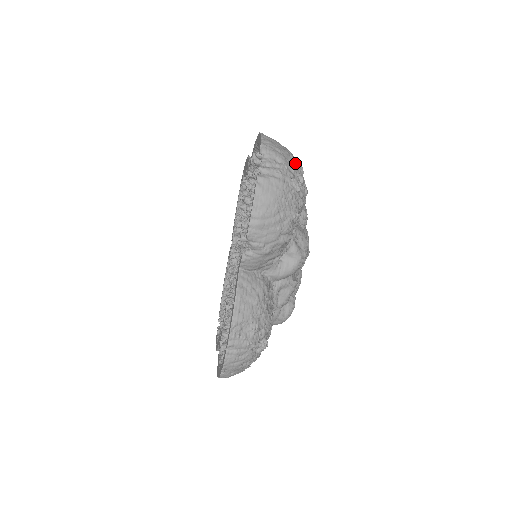
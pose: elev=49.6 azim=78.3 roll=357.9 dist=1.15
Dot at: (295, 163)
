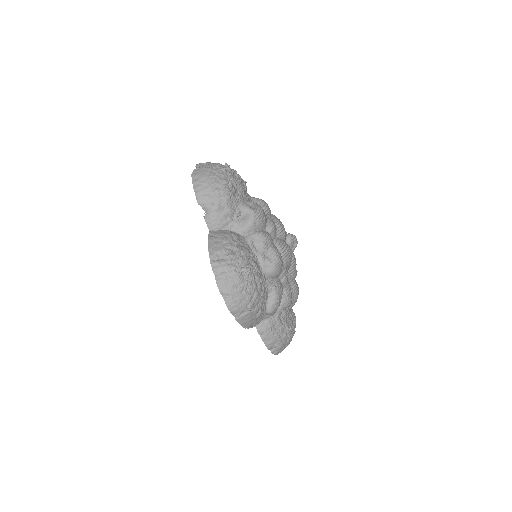
Dot at: occluded
